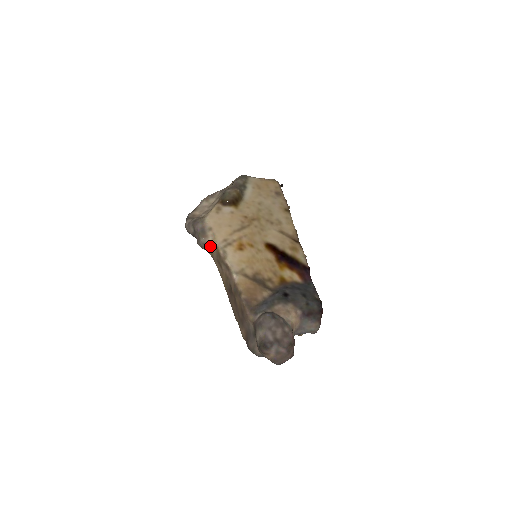
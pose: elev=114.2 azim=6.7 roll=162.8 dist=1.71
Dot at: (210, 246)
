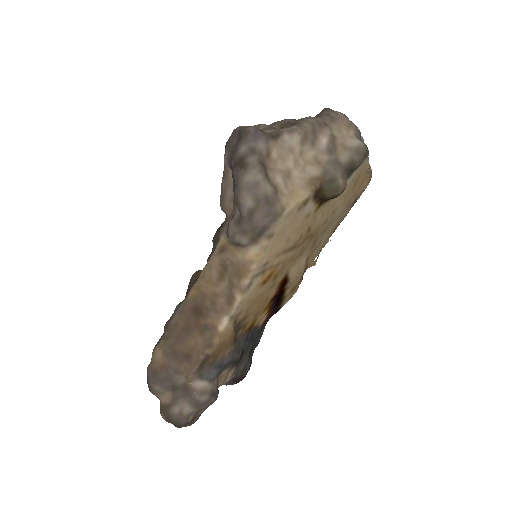
Dot at: (242, 250)
